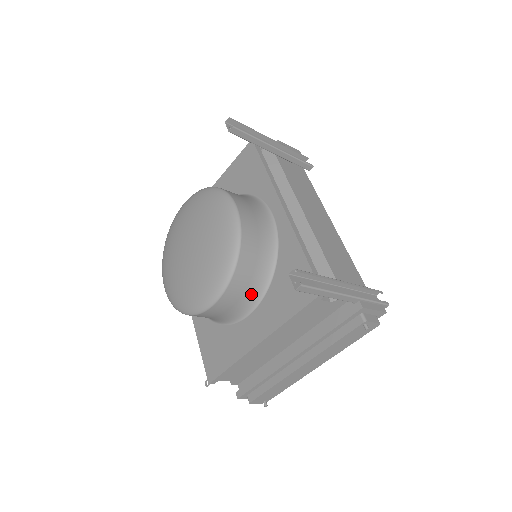
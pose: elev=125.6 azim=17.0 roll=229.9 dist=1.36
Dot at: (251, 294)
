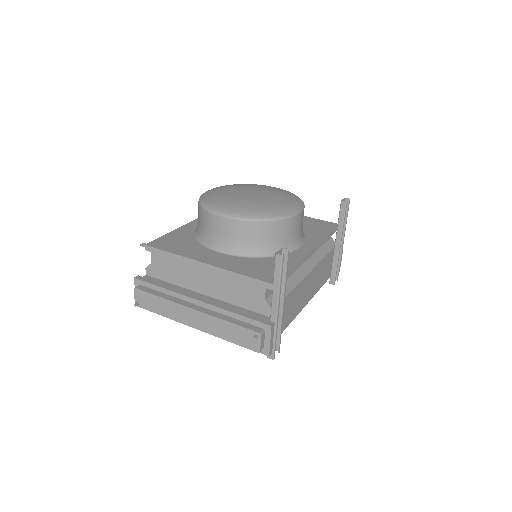
Dot at: (240, 245)
